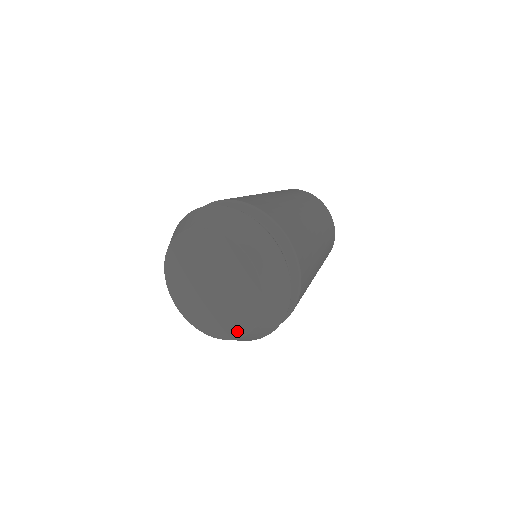
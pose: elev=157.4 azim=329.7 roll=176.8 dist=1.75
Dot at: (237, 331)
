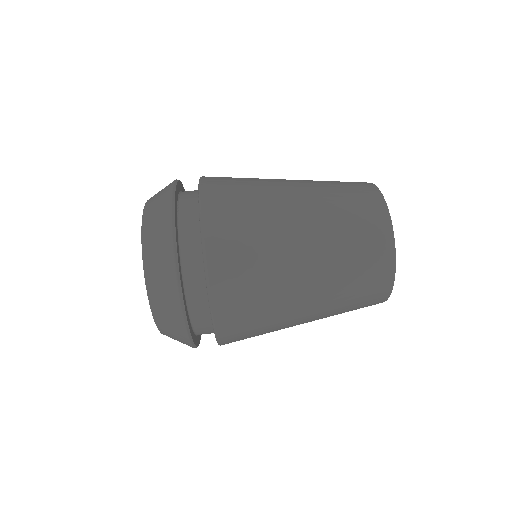
Dot at: occluded
